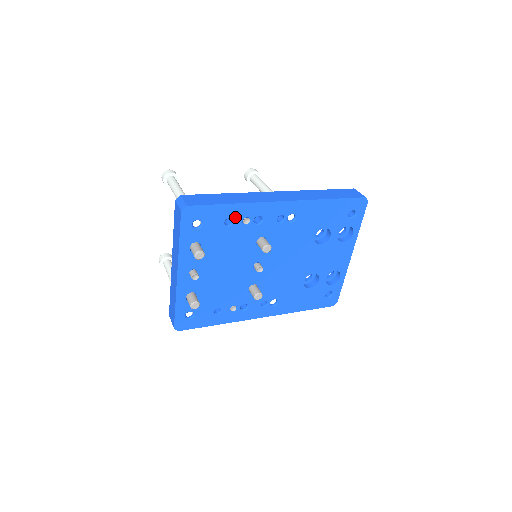
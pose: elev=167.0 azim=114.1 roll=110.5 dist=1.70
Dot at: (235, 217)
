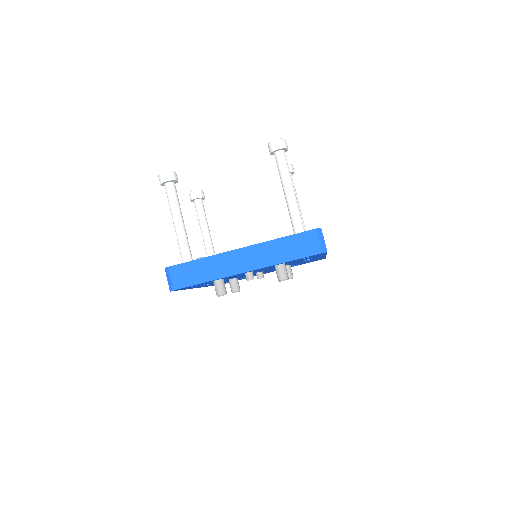
Dot at: occluded
